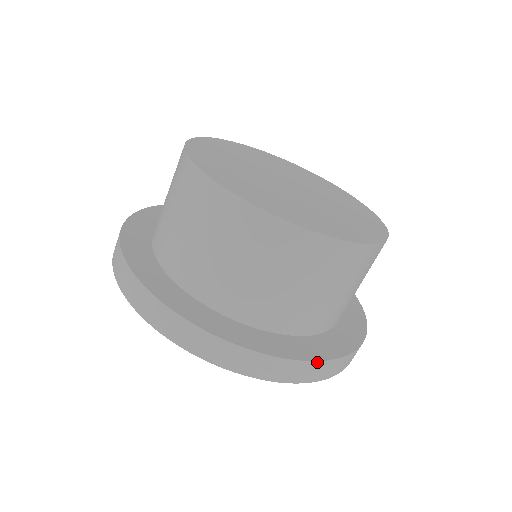
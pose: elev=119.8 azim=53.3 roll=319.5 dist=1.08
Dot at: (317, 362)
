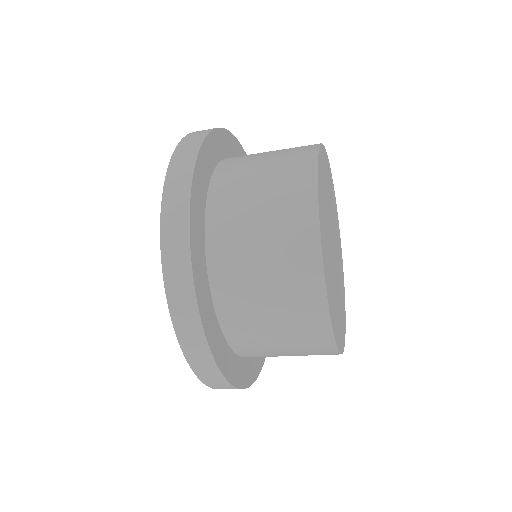
Dot at: (235, 388)
